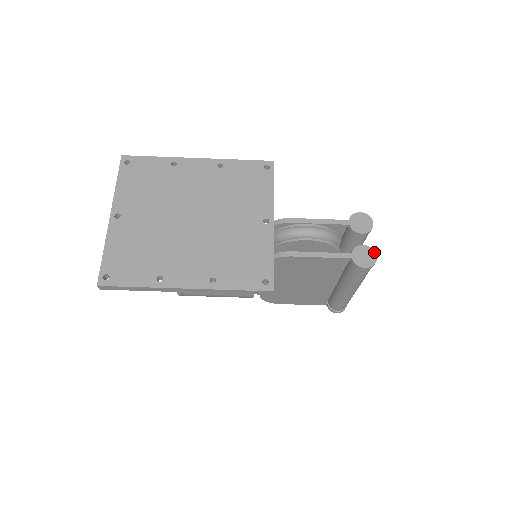
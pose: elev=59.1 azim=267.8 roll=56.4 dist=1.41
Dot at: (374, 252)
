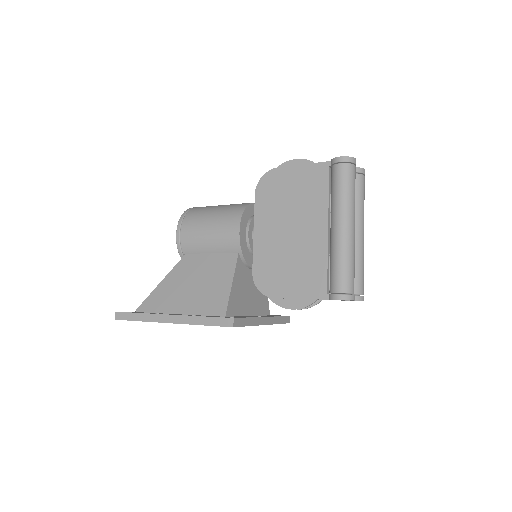
Dot at: occluded
